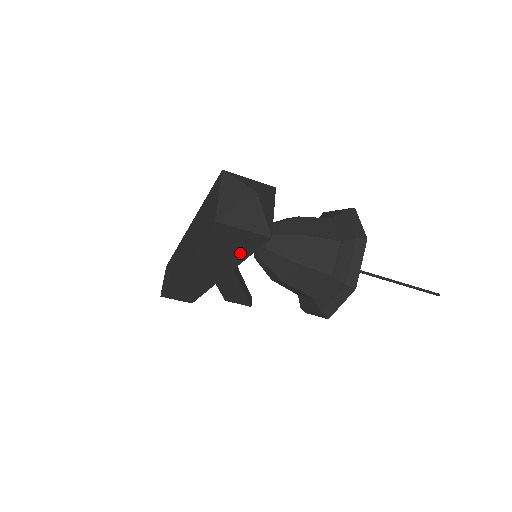
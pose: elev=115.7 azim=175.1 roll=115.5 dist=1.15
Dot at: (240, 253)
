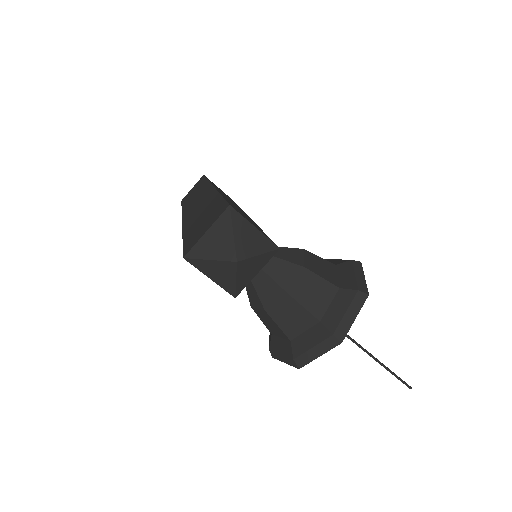
Dot at: occluded
